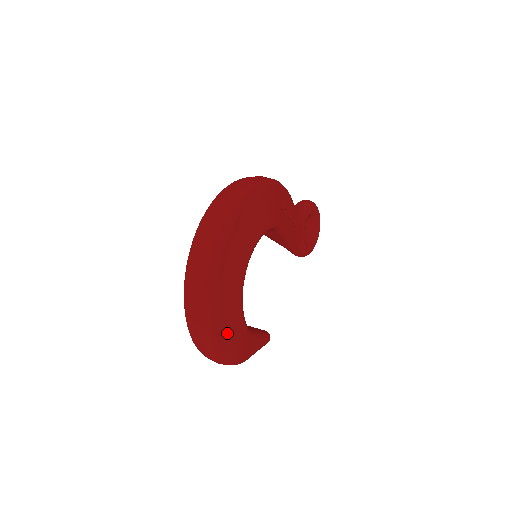
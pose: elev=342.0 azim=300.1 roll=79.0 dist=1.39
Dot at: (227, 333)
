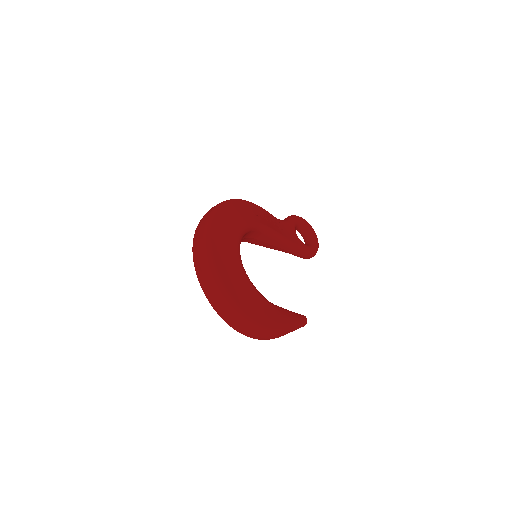
Dot at: (245, 301)
